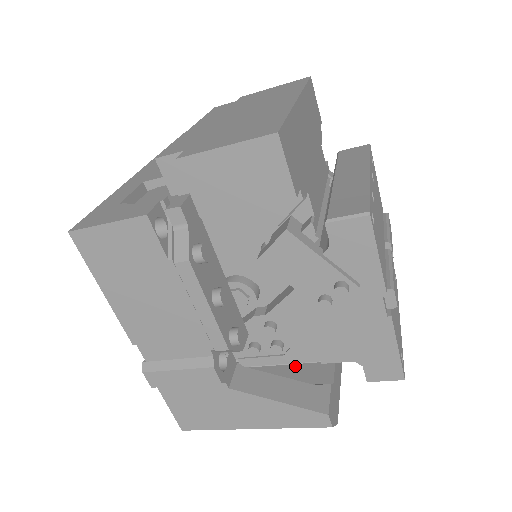
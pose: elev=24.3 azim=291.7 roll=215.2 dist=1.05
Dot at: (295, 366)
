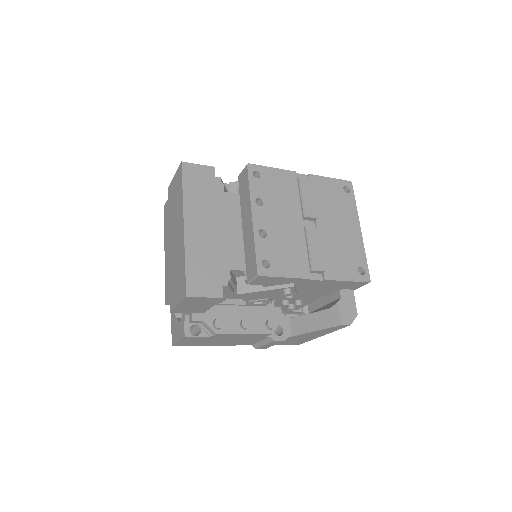
Dot at: occluded
